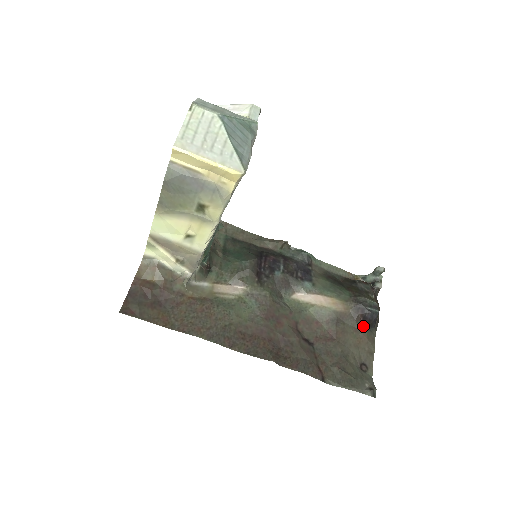
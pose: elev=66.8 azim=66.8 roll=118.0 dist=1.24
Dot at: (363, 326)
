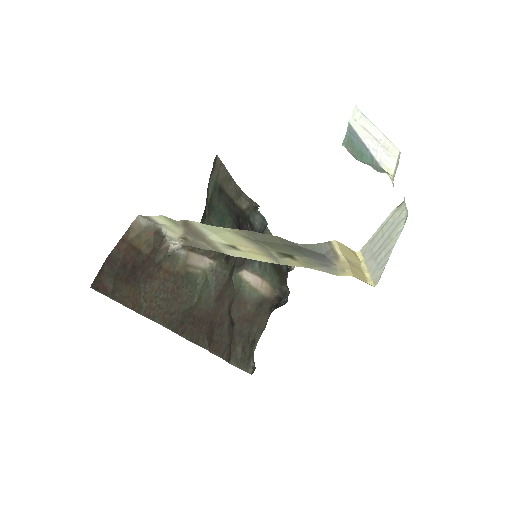
Dot at: (271, 309)
